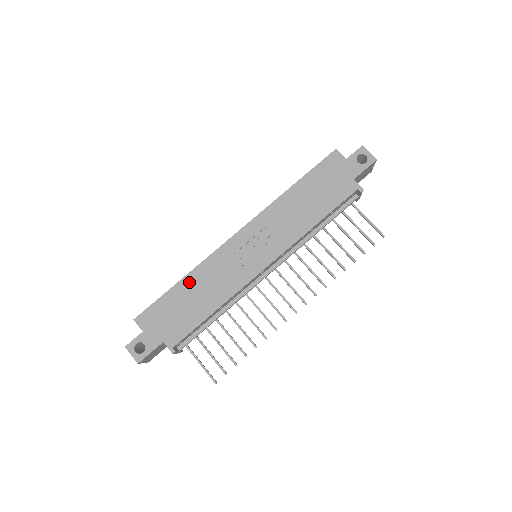
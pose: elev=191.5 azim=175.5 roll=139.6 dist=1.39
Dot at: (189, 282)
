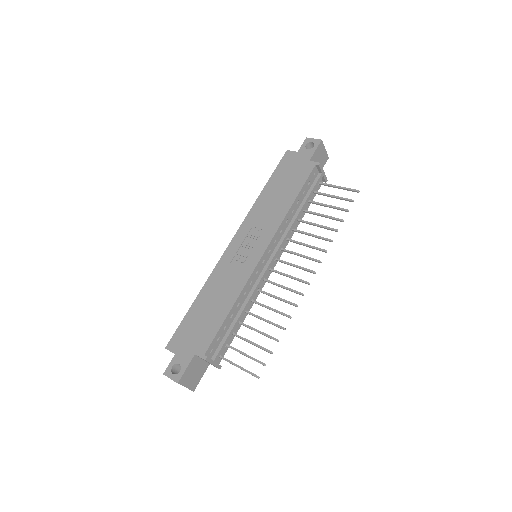
Dot at: (203, 296)
